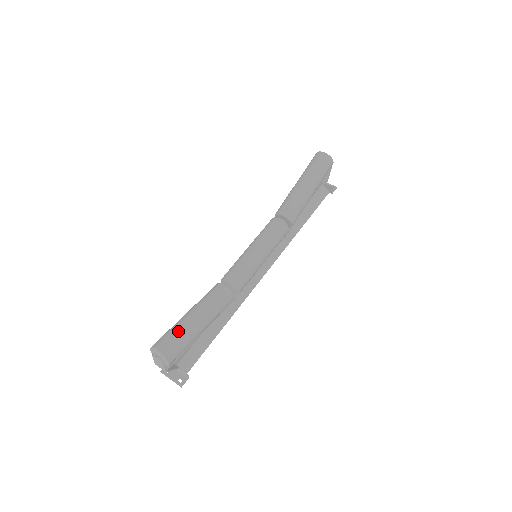
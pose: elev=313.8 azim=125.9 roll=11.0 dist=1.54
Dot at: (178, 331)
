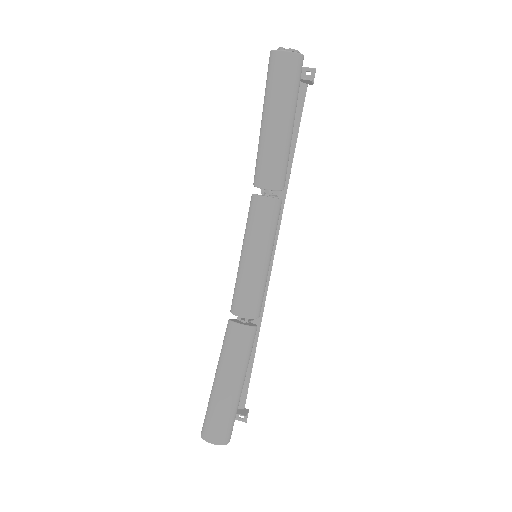
Dot at: (220, 411)
